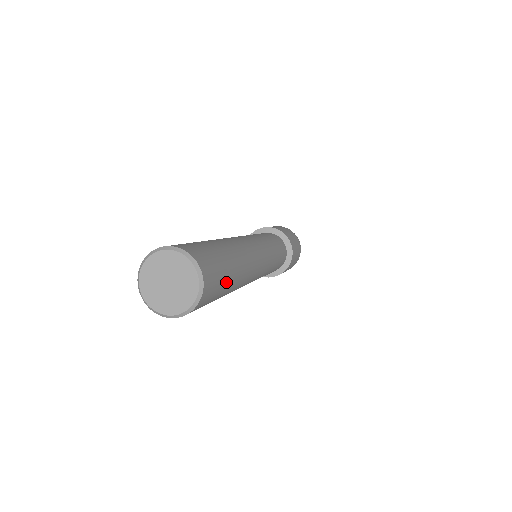
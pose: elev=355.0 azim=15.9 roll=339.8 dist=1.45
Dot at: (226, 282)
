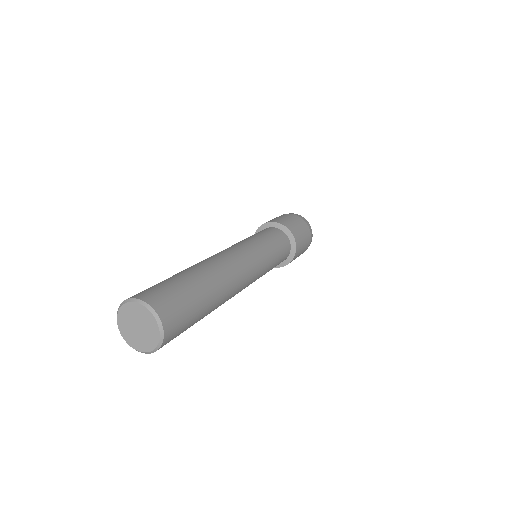
Dot at: (190, 326)
